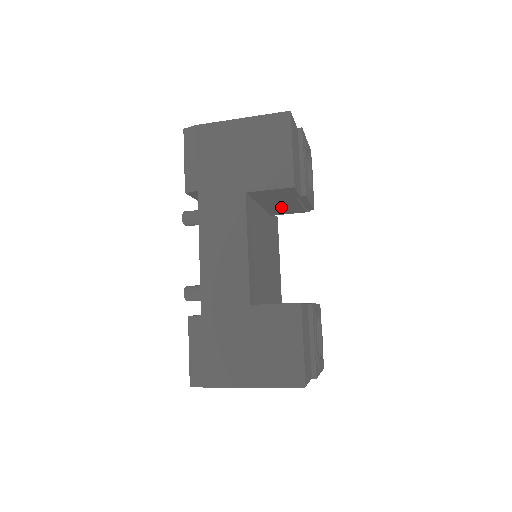
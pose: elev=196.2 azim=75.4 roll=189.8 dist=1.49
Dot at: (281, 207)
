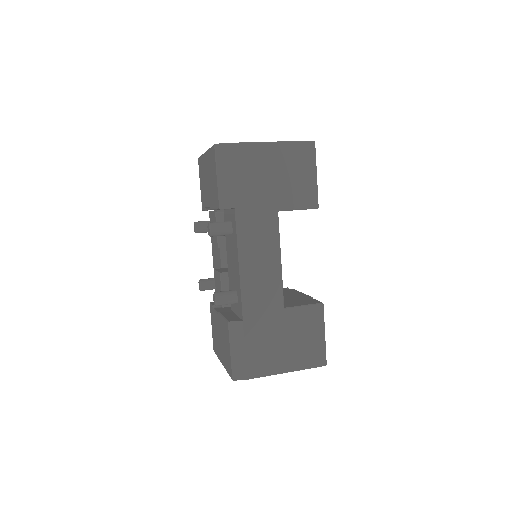
Dot at: occluded
